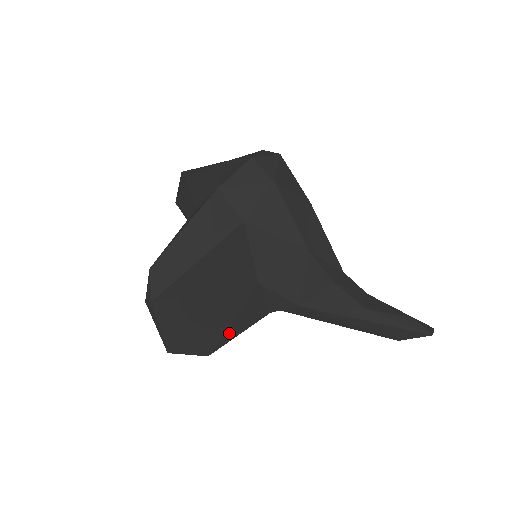
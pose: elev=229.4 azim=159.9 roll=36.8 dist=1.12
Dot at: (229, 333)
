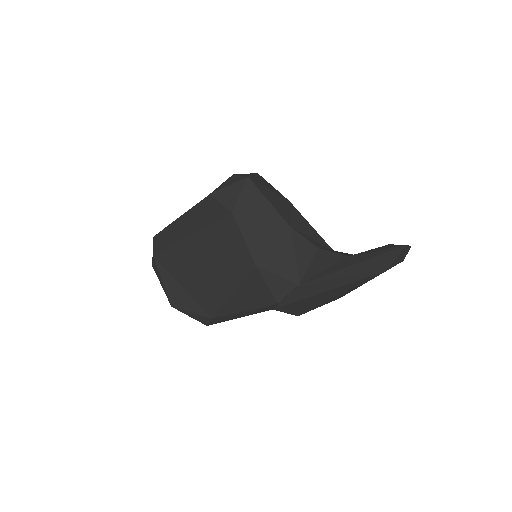
Dot at: (232, 304)
